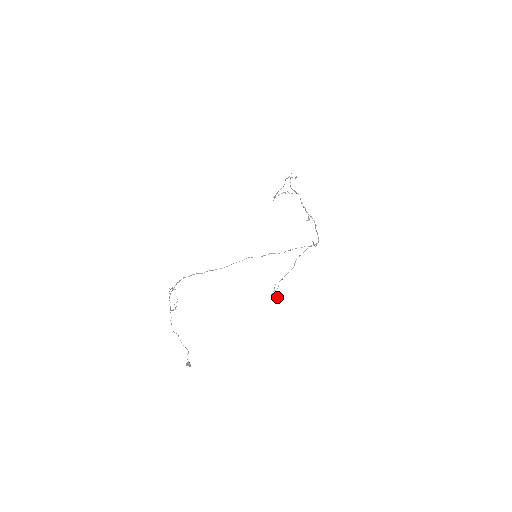
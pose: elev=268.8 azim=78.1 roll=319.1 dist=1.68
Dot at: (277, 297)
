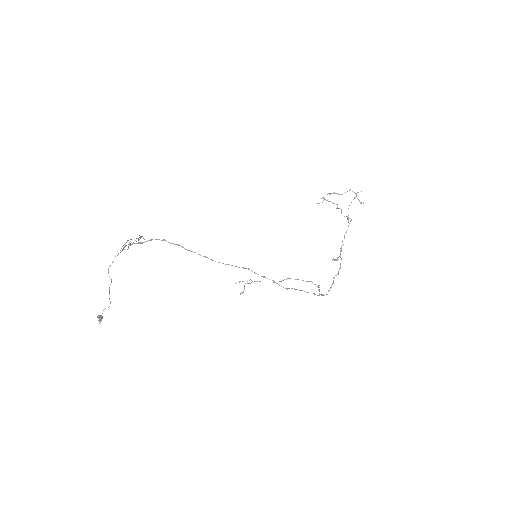
Dot at: occluded
